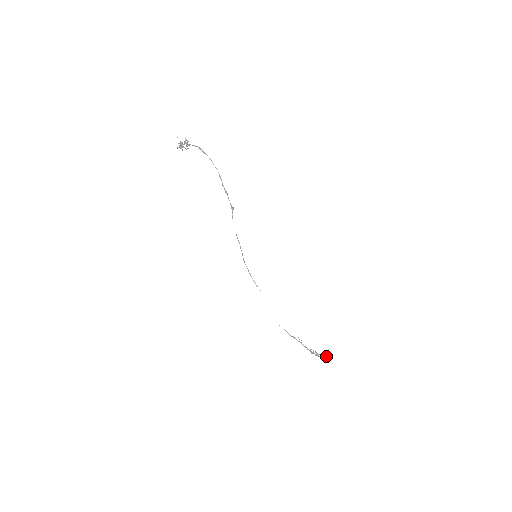
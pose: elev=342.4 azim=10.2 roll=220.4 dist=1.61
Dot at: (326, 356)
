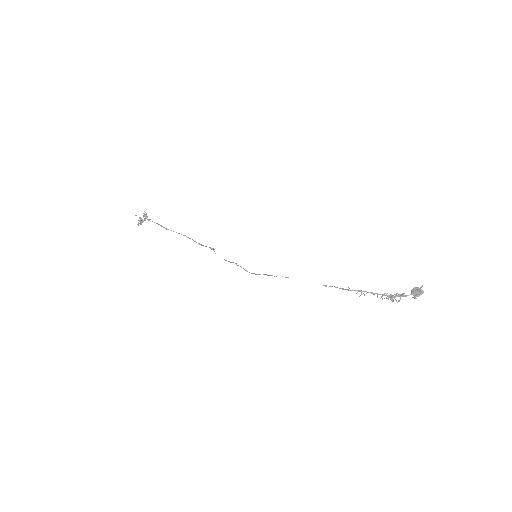
Dot at: (412, 290)
